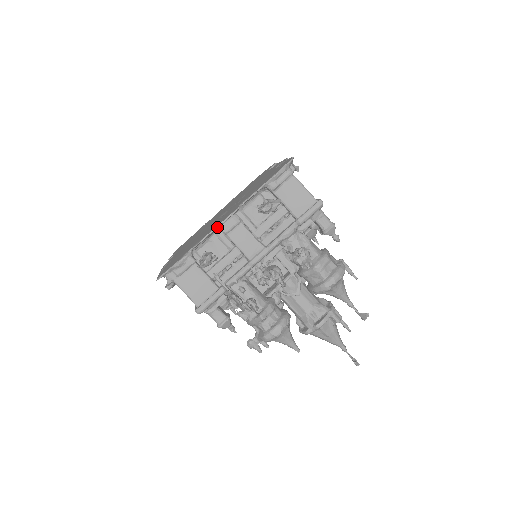
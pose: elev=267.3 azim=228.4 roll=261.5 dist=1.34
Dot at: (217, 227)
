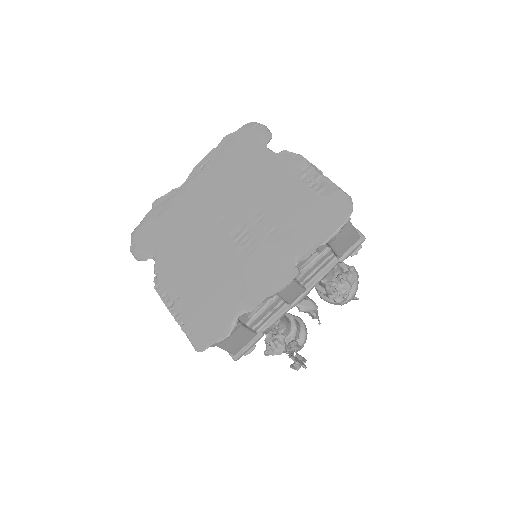
Dot at: occluded
